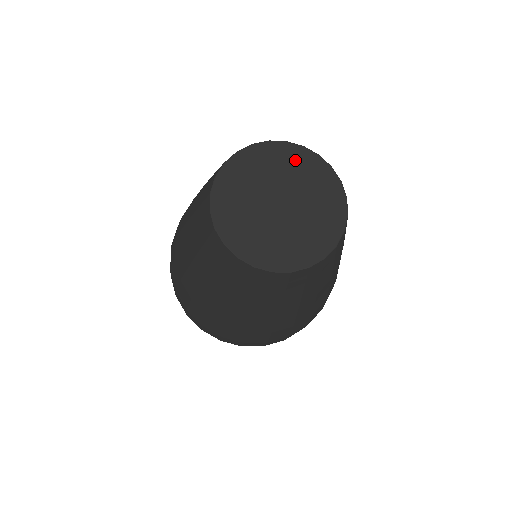
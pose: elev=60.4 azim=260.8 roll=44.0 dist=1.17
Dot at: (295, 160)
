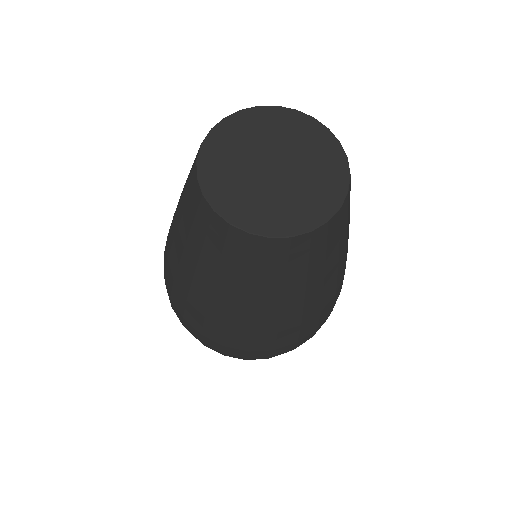
Dot at: (288, 123)
